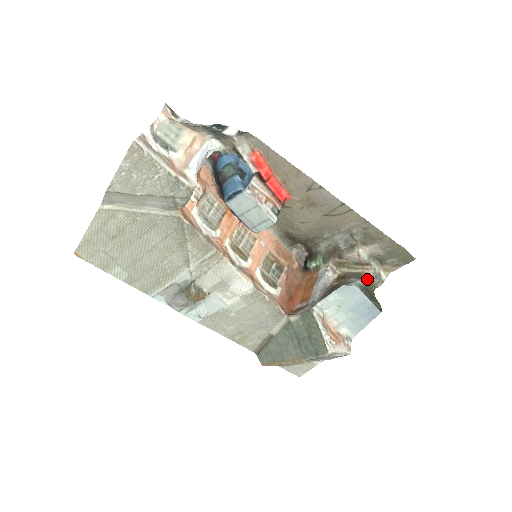
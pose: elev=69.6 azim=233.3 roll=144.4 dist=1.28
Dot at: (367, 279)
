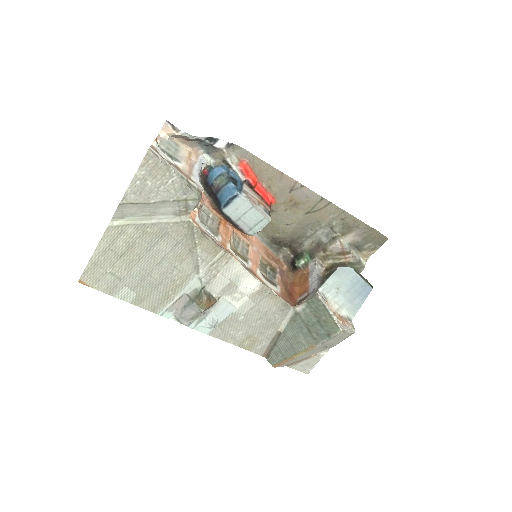
Dot at: (351, 266)
